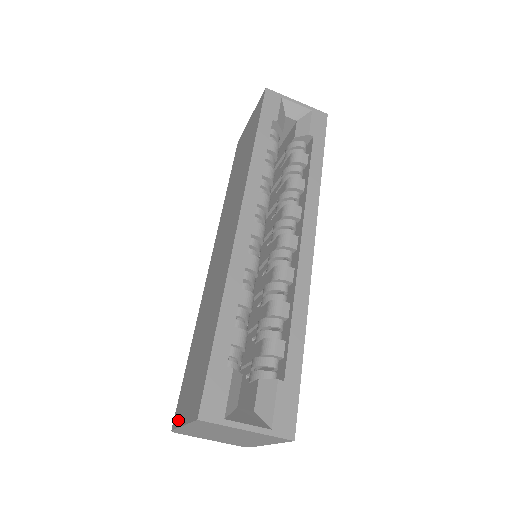
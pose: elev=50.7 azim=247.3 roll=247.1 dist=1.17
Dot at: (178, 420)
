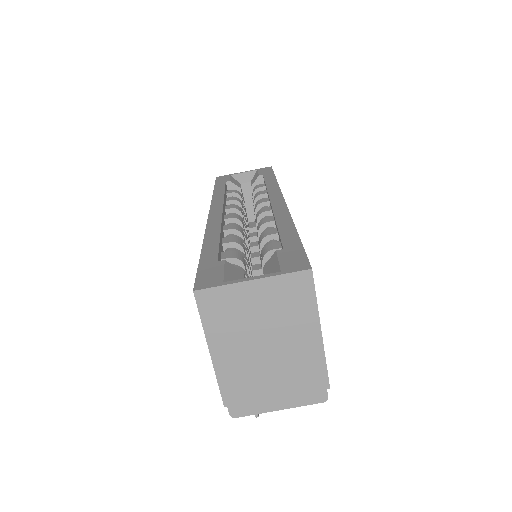
Dot at: occluded
